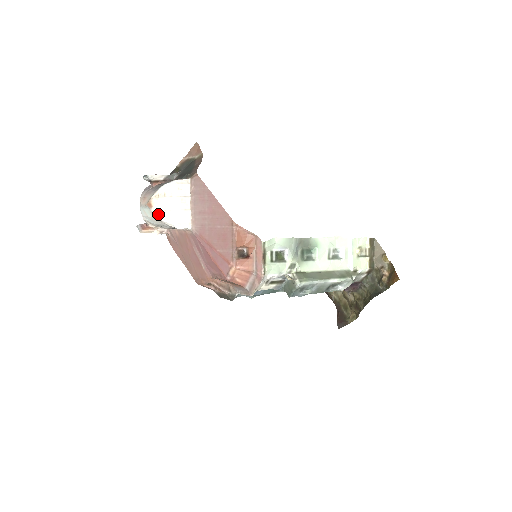
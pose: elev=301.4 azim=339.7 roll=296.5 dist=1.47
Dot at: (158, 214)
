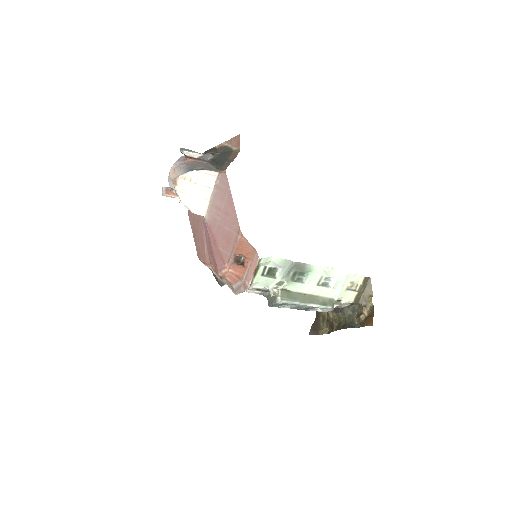
Dot at: (179, 194)
